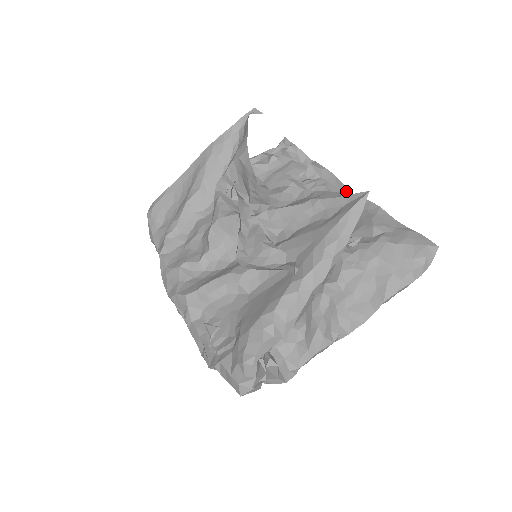
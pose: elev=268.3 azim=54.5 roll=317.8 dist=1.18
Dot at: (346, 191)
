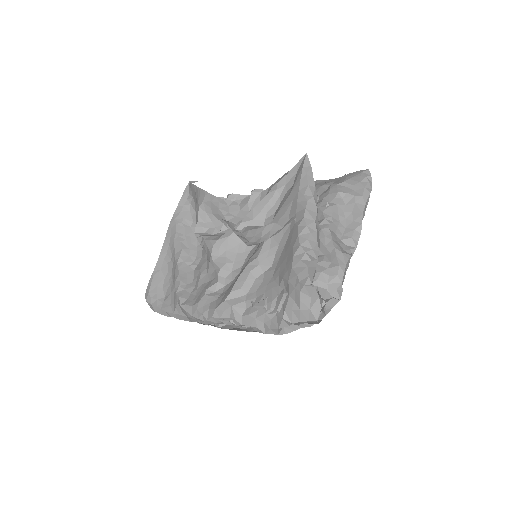
Dot at: occluded
